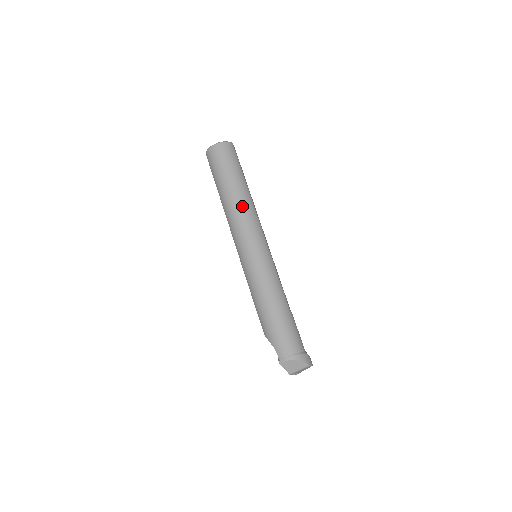
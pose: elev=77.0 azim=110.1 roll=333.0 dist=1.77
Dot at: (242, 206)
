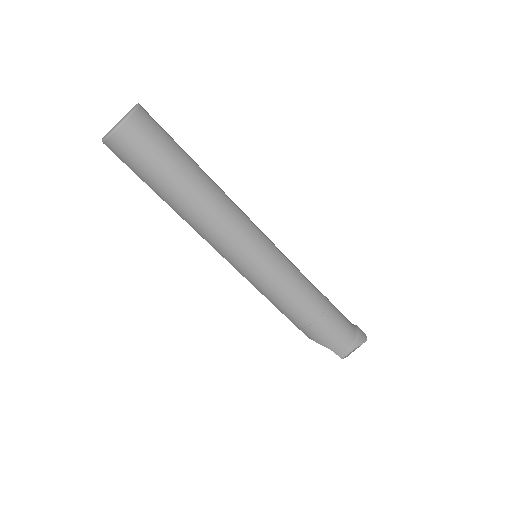
Dot at: (216, 211)
